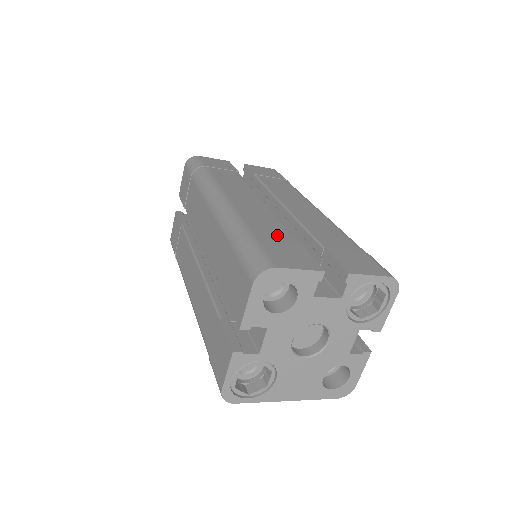
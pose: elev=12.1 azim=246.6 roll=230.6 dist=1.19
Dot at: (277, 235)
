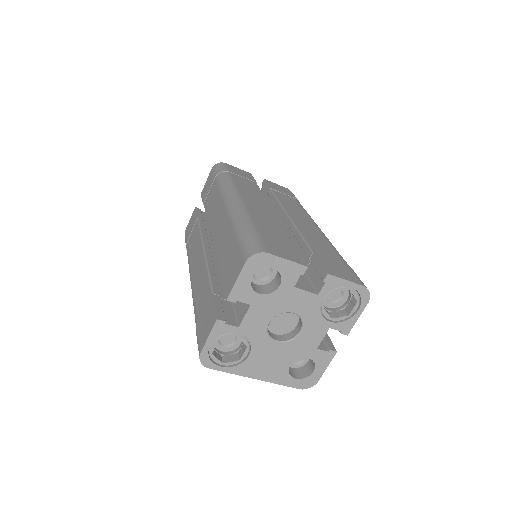
Dot at: (275, 233)
